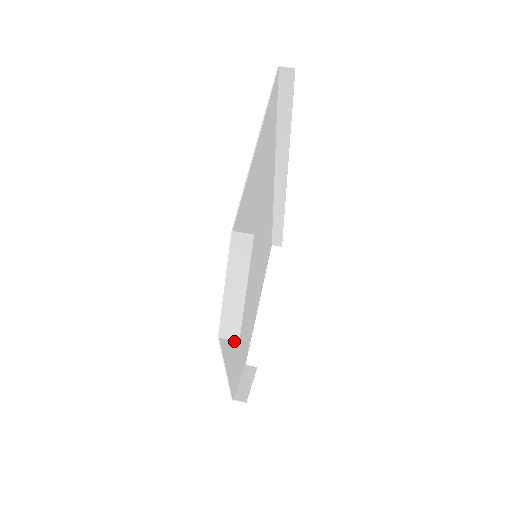
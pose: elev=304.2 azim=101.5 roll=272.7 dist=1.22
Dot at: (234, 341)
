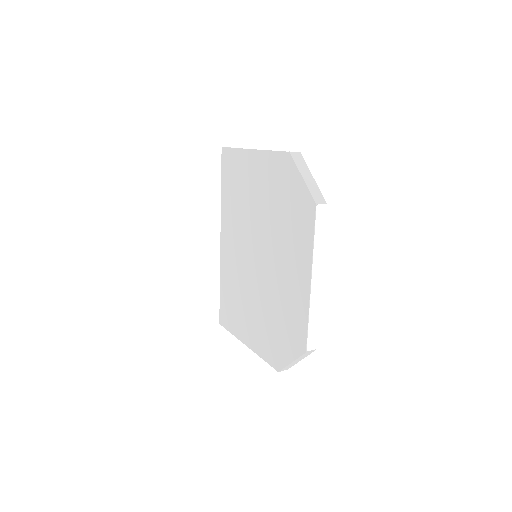
Dot at: (296, 270)
